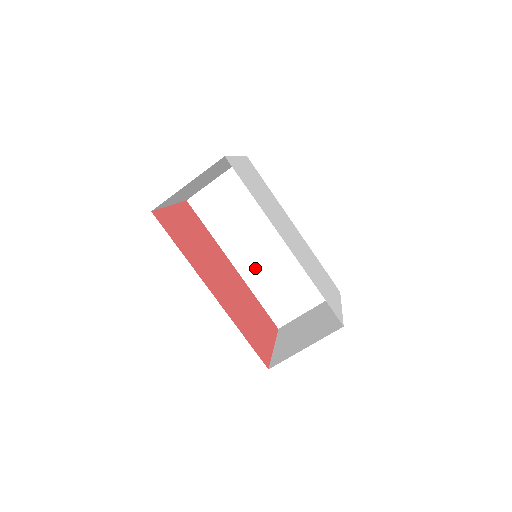
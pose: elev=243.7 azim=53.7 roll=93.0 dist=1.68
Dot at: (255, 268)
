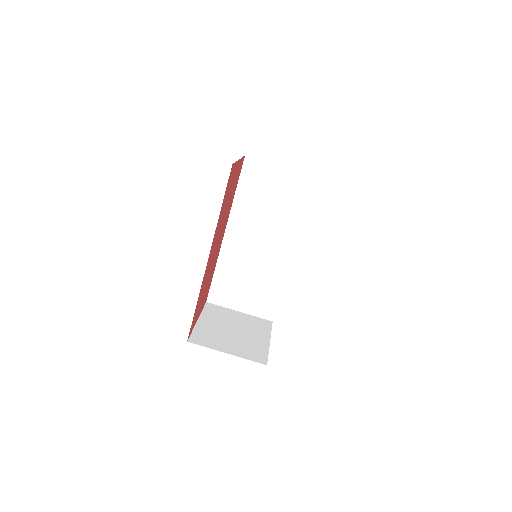
Dot at: (237, 250)
